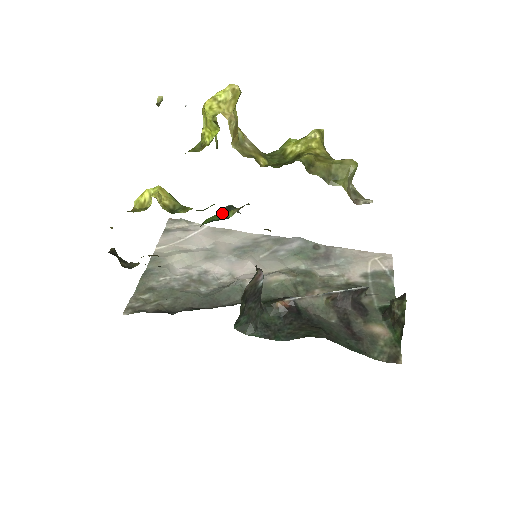
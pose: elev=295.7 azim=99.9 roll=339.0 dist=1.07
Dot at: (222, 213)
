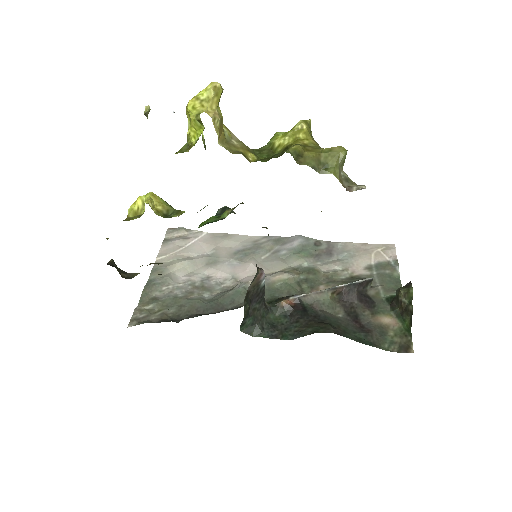
Dot at: (217, 215)
